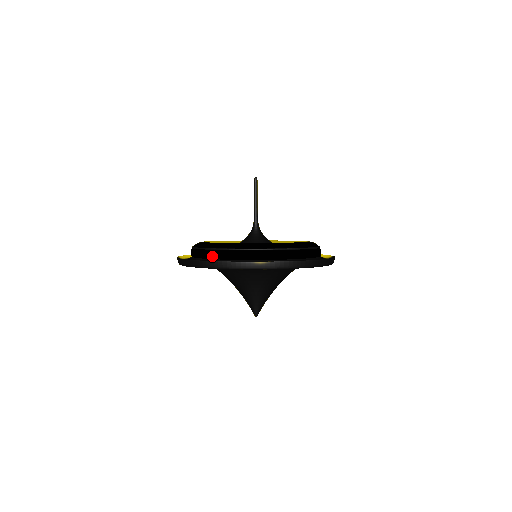
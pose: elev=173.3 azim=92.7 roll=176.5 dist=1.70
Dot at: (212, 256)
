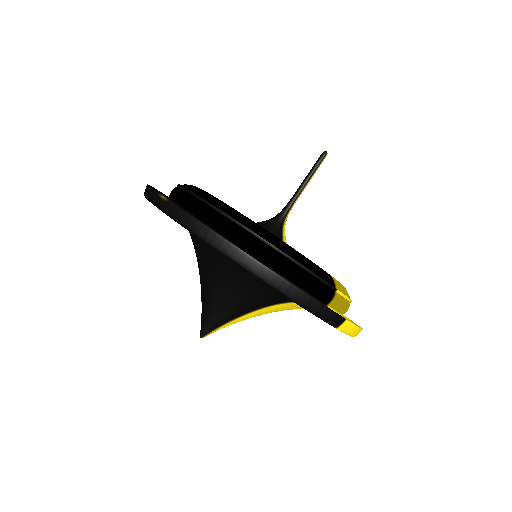
Dot at: occluded
